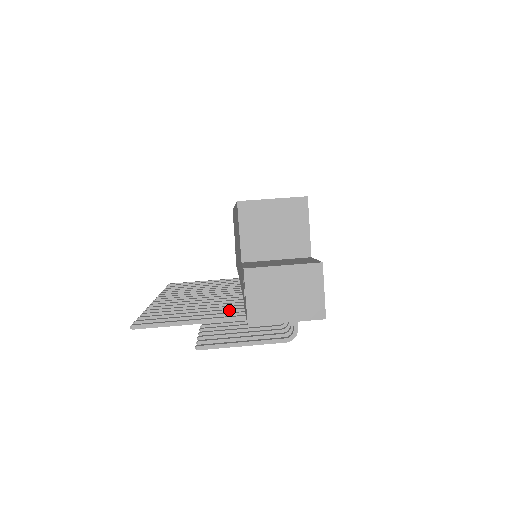
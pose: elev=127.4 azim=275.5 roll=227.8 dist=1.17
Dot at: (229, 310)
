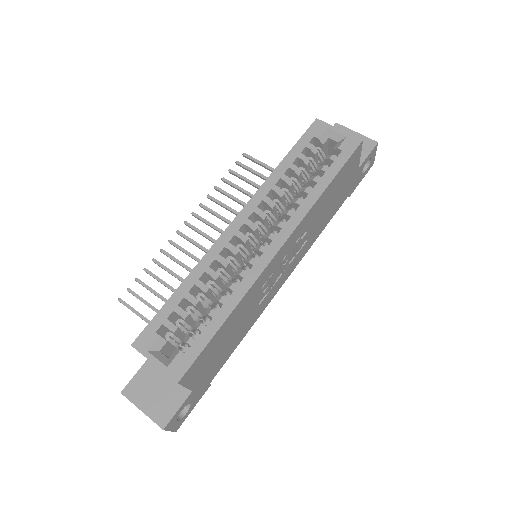
Dot at: occluded
